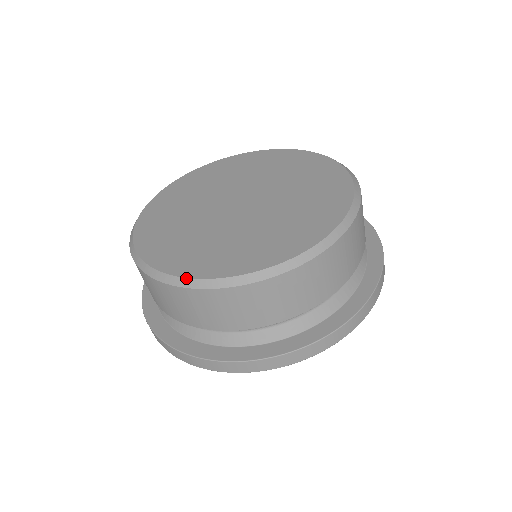
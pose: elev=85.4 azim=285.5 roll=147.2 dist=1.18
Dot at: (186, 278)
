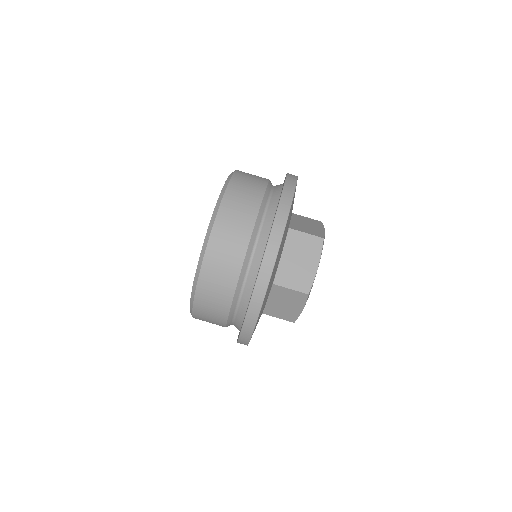
Dot at: (195, 273)
